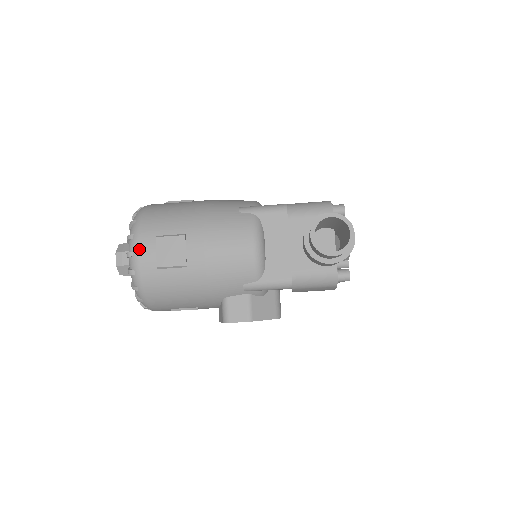
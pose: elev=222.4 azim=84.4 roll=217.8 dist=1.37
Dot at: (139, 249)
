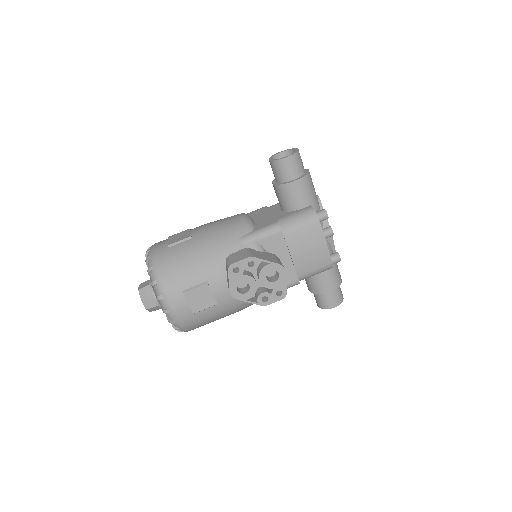
Dot at: (155, 245)
